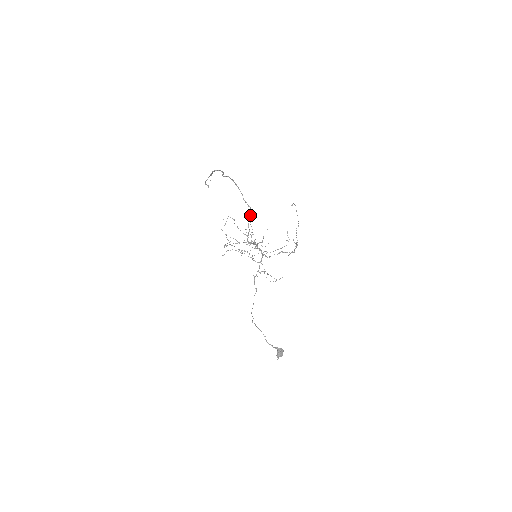
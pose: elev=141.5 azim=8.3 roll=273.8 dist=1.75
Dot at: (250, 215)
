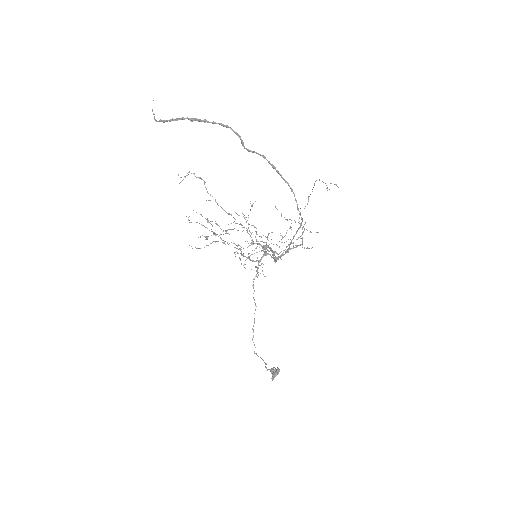
Dot at: (297, 230)
